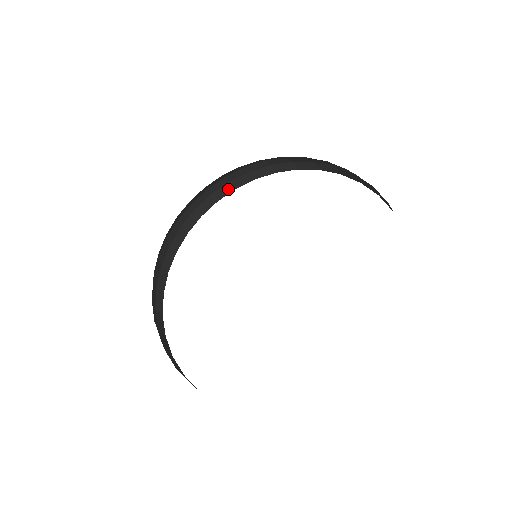
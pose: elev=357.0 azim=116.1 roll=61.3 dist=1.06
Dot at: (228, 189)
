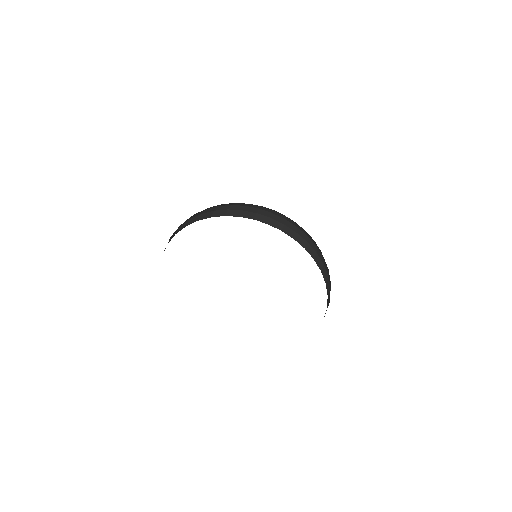
Dot at: (184, 225)
